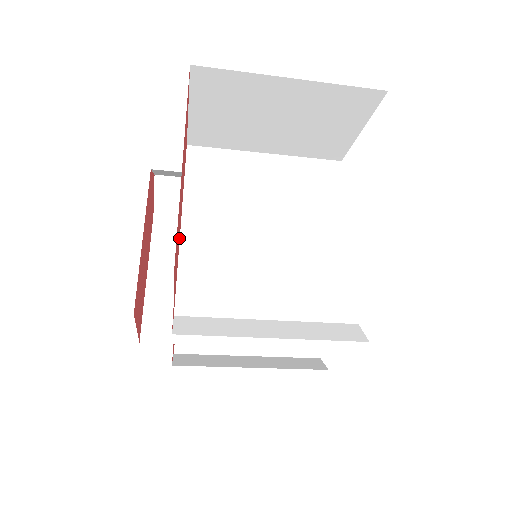
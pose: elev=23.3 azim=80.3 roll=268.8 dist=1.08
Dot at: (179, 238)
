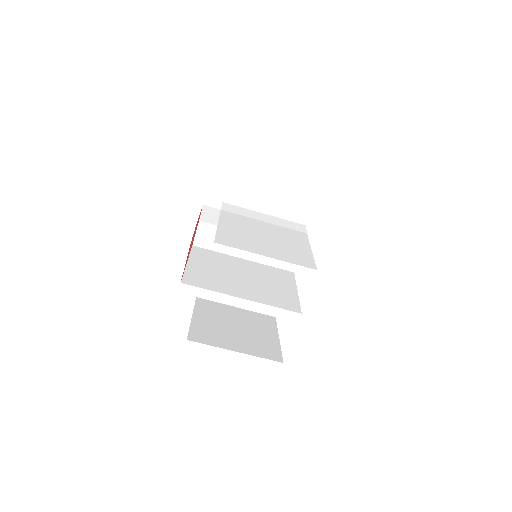
Dot at: occluded
